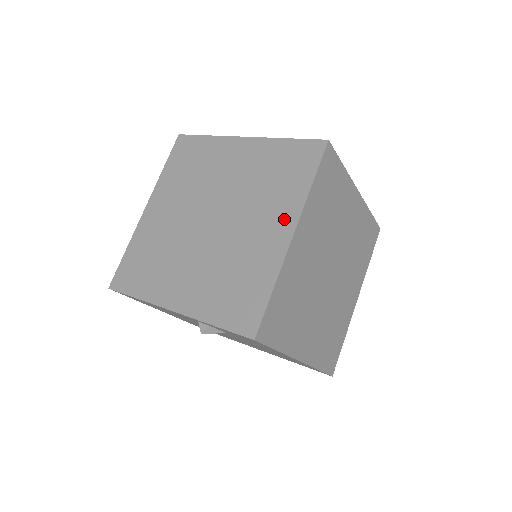
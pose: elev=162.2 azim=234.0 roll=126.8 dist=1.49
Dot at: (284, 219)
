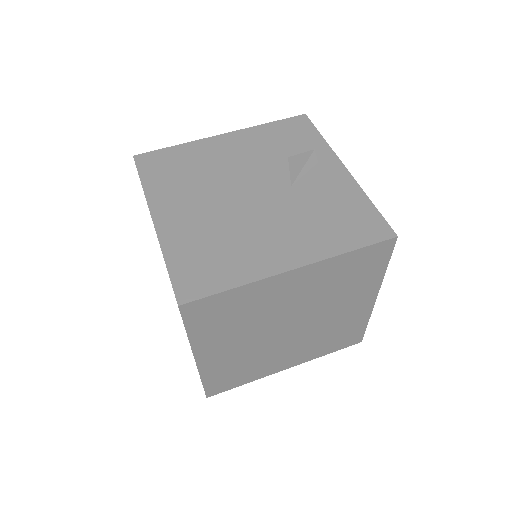
Dot at: occluded
